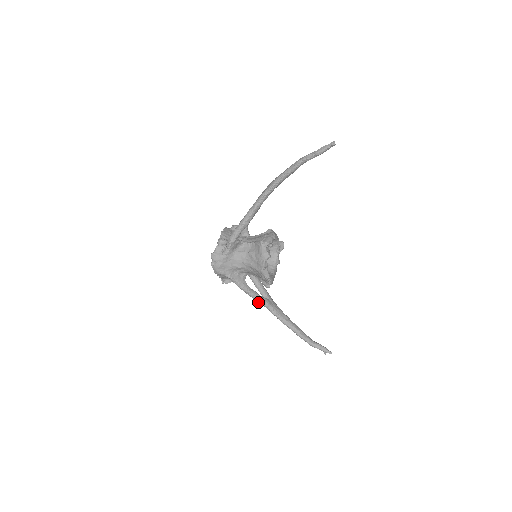
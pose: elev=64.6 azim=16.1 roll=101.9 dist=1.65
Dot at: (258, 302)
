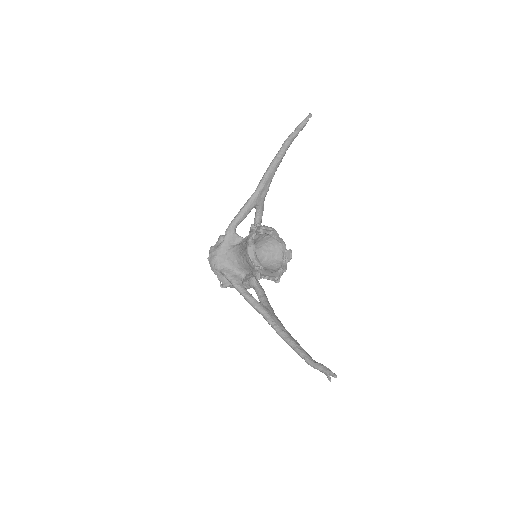
Dot at: (252, 305)
